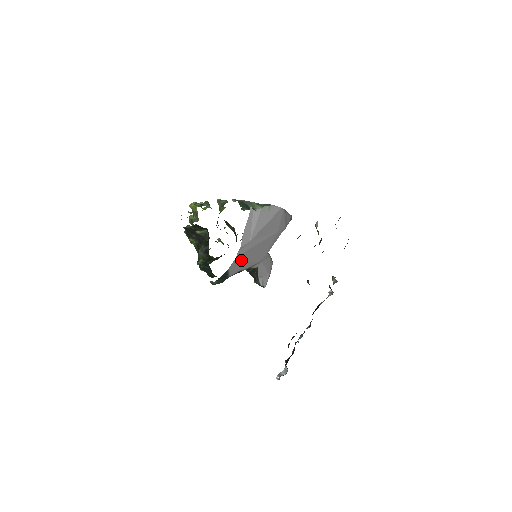
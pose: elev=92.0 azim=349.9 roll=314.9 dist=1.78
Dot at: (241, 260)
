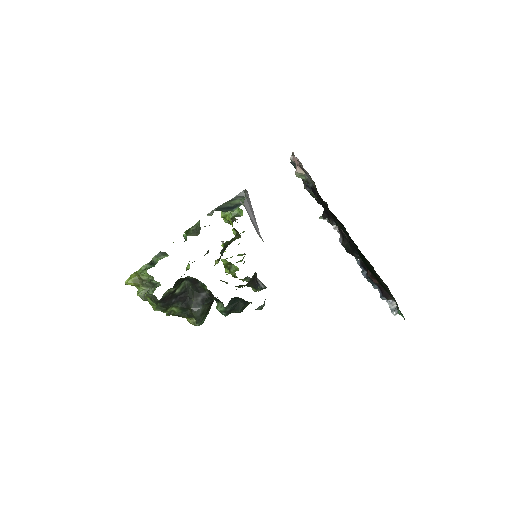
Dot at: occluded
